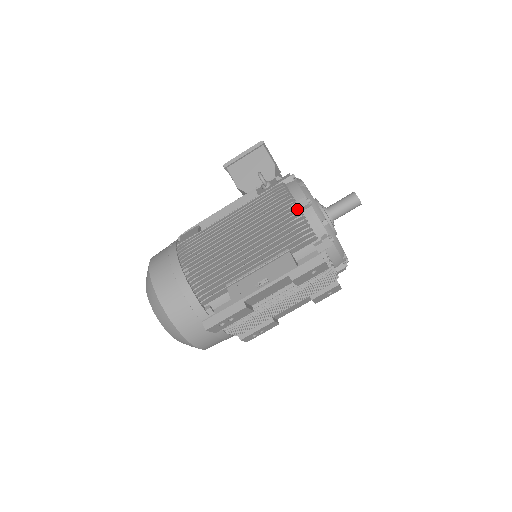
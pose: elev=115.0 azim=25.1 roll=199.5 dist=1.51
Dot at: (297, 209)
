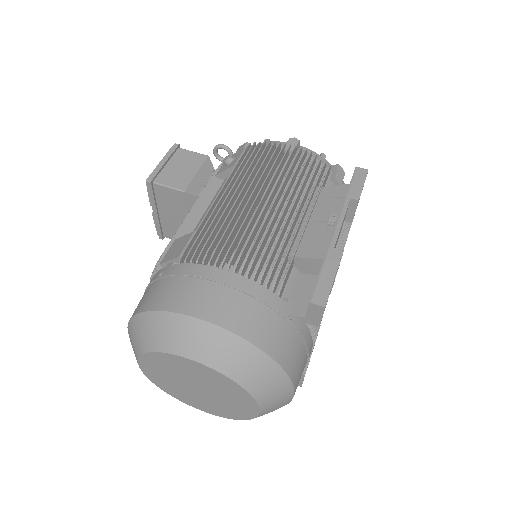
Dot at: (295, 146)
